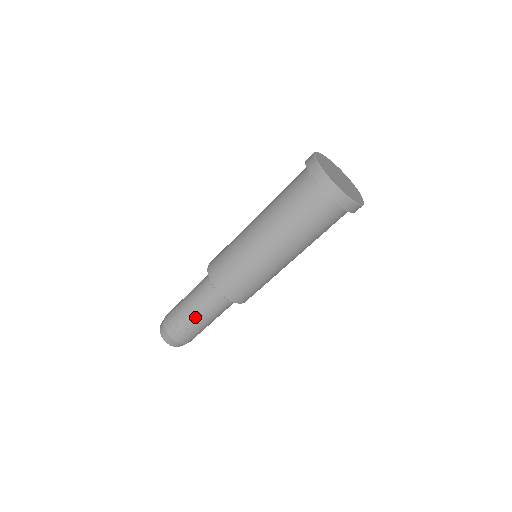
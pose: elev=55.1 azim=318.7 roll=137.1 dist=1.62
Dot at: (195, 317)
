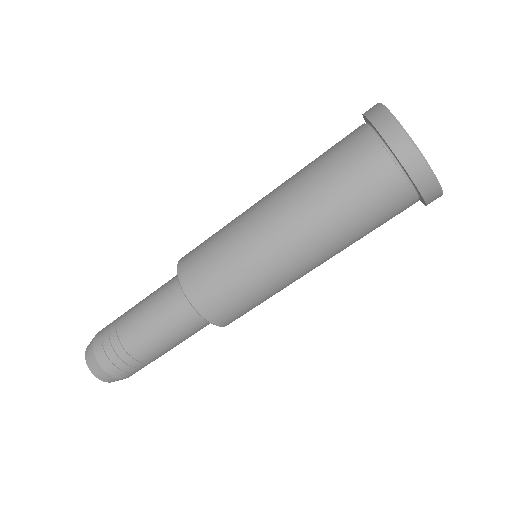
Dot at: (166, 351)
